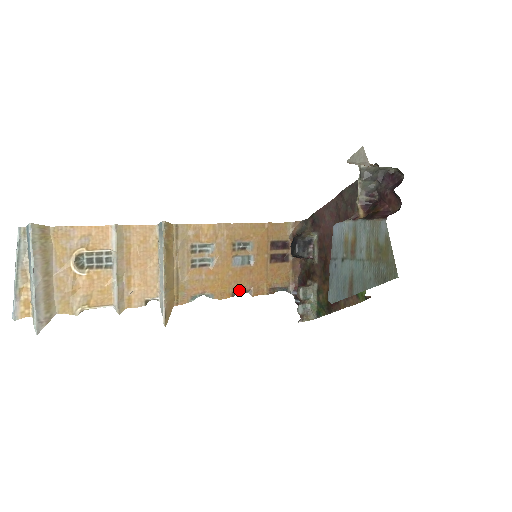
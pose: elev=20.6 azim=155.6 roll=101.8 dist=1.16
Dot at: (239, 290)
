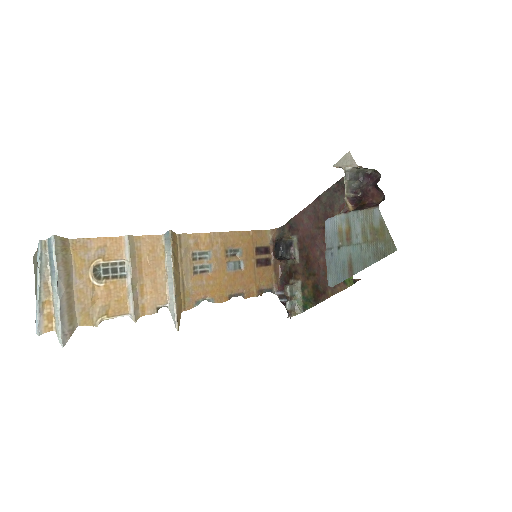
Dot at: (234, 293)
